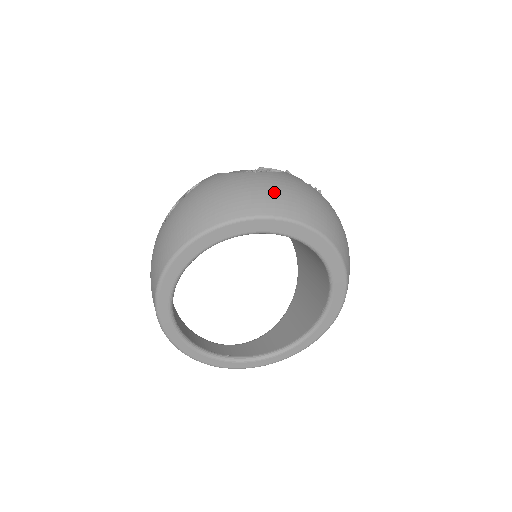
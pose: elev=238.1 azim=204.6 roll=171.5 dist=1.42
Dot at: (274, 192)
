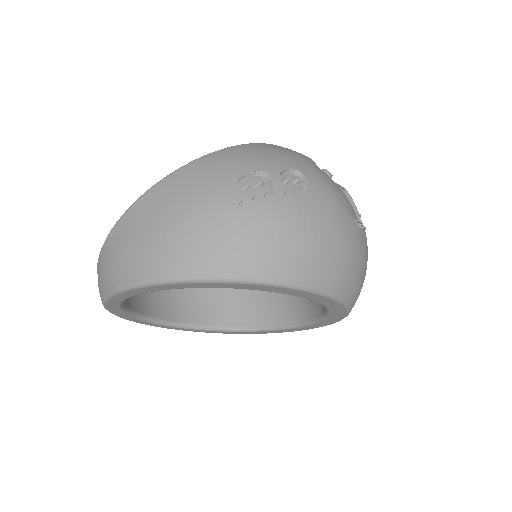
Dot at: (361, 272)
